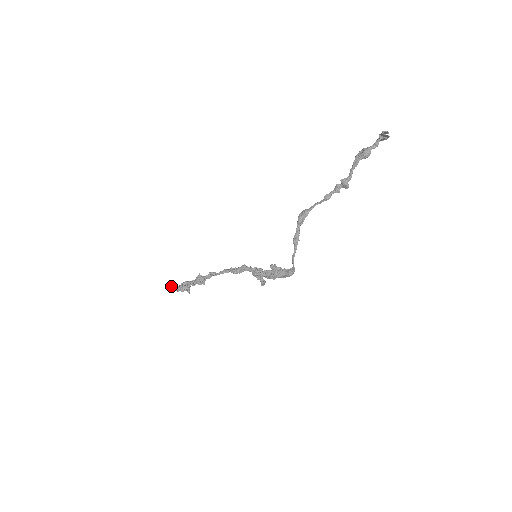
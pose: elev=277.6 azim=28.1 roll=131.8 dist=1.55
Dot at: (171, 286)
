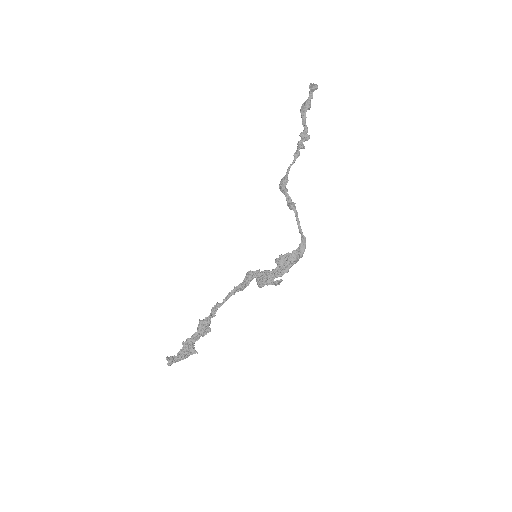
Dot at: (169, 358)
